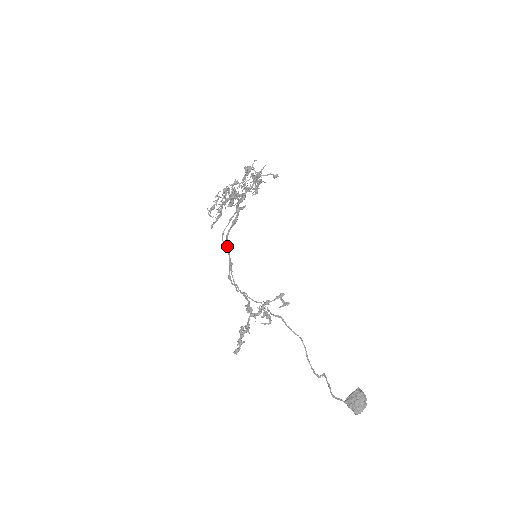
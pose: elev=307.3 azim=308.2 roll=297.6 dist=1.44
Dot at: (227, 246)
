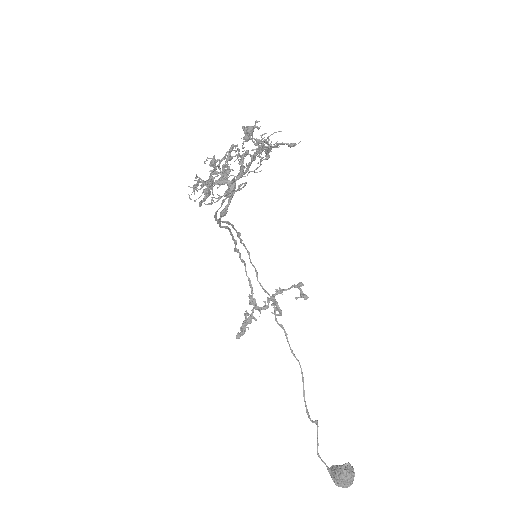
Dot at: (227, 222)
